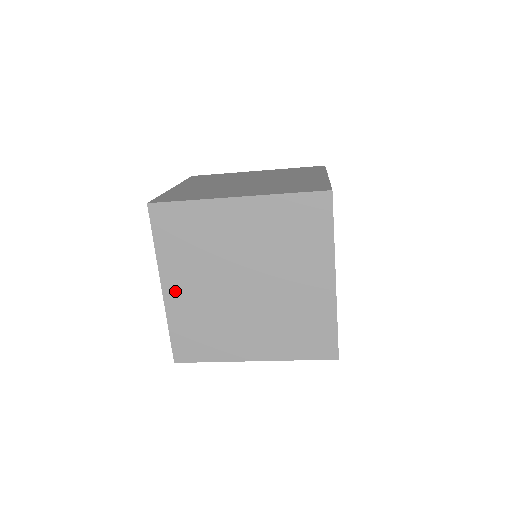
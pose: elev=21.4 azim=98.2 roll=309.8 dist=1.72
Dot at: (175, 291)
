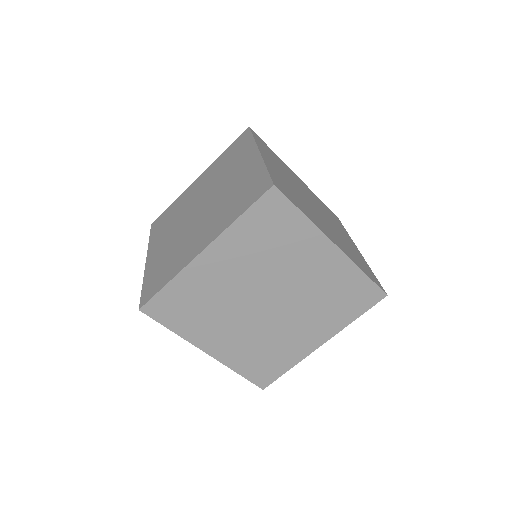
Dot at: (210, 263)
